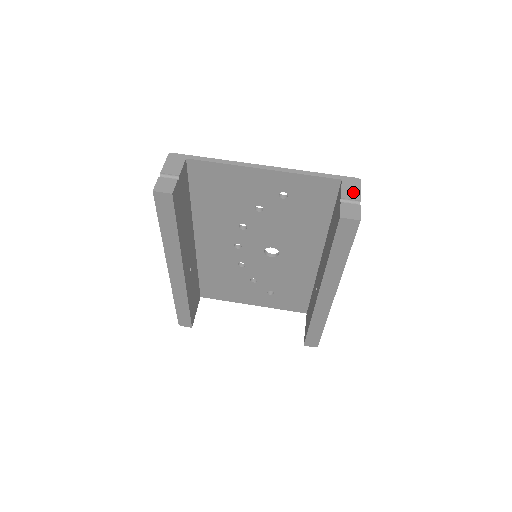
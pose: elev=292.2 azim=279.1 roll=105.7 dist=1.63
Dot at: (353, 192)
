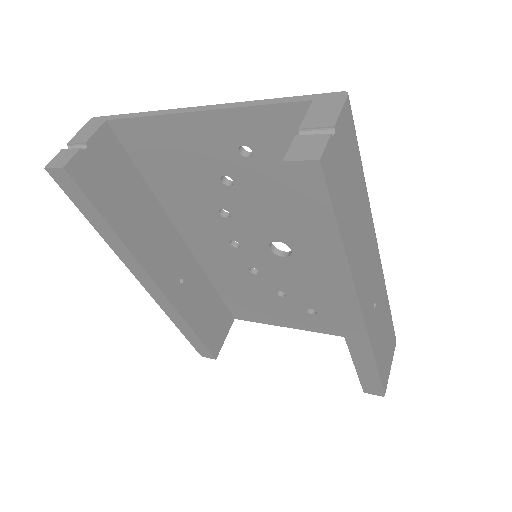
Dot at: (325, 115)
